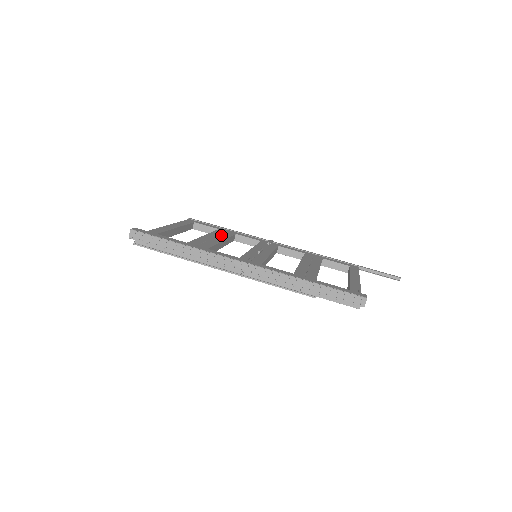
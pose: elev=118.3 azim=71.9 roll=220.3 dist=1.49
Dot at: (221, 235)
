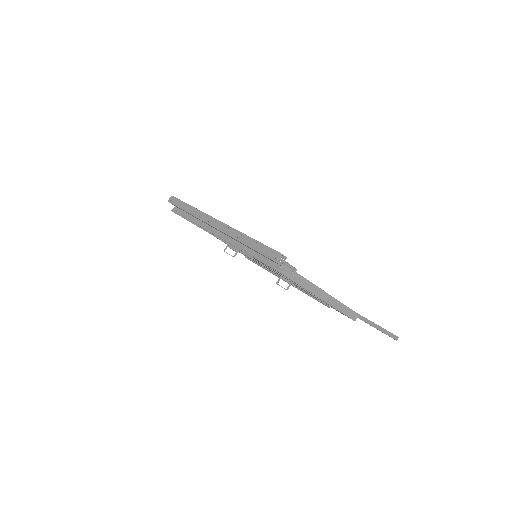
Dot at: occluded
